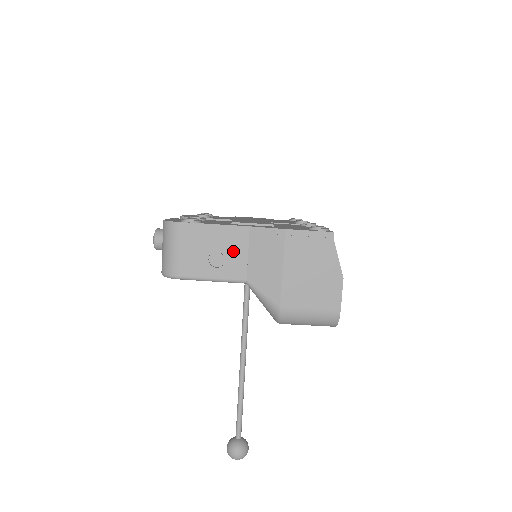
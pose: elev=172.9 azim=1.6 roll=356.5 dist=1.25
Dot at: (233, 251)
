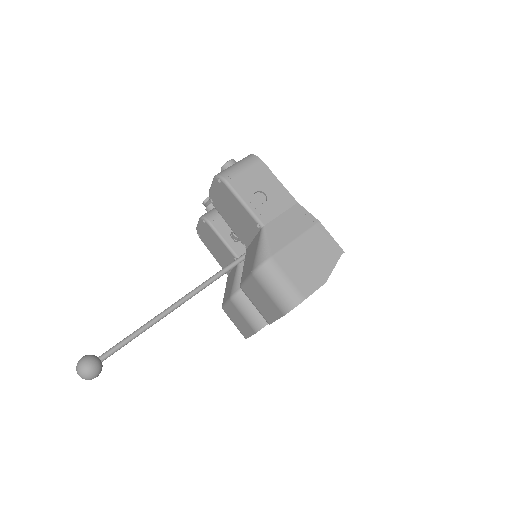
Dot at: (274, 203)
